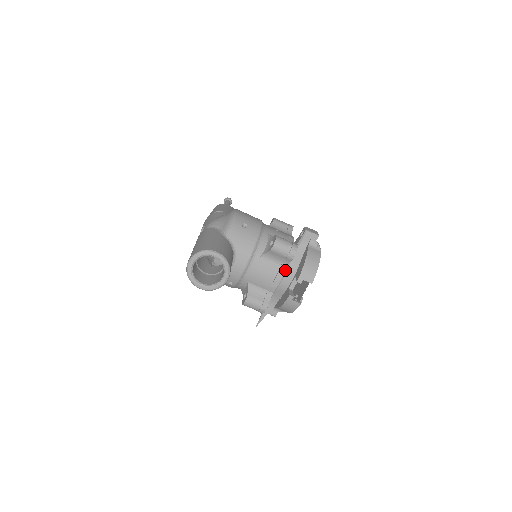
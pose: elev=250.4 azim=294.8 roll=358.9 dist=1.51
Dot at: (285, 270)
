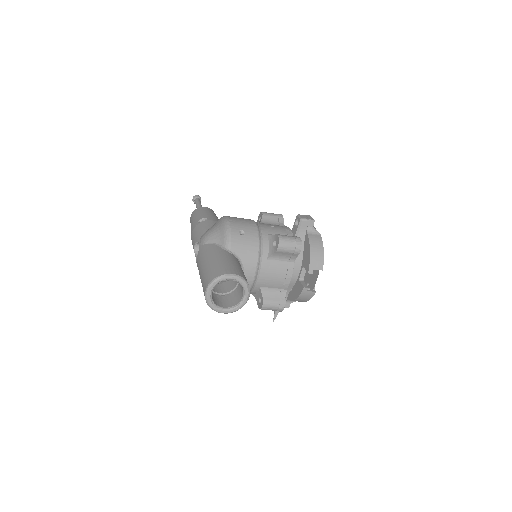
Dot at: occluded
